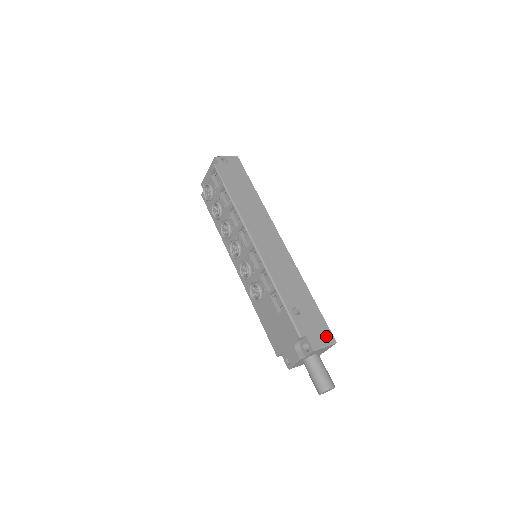
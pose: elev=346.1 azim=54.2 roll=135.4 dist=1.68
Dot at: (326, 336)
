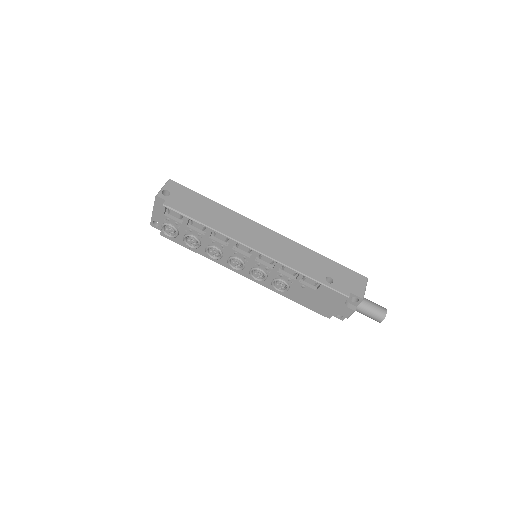
Dot at: (360, 280)
